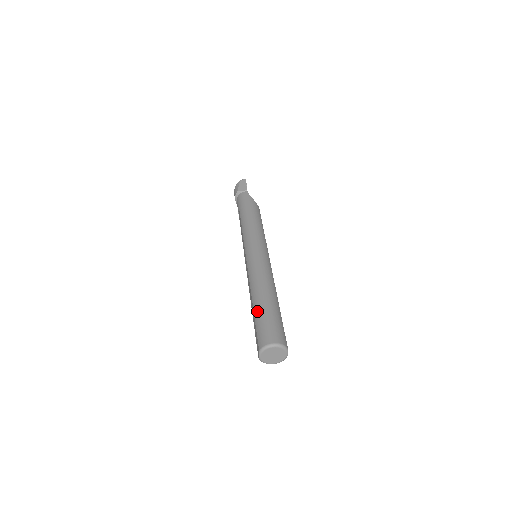
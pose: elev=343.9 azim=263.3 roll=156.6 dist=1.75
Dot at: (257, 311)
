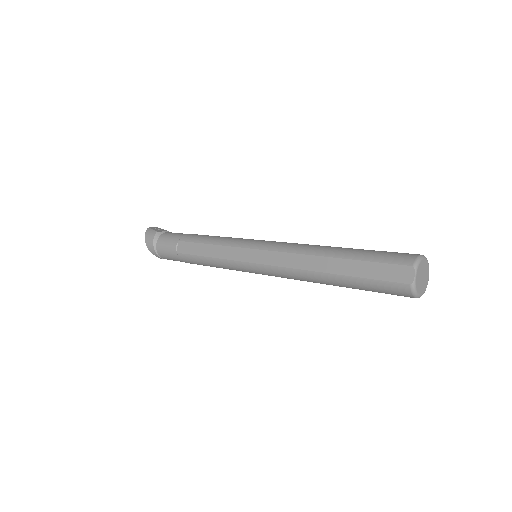
Dot at: (353, 253)
